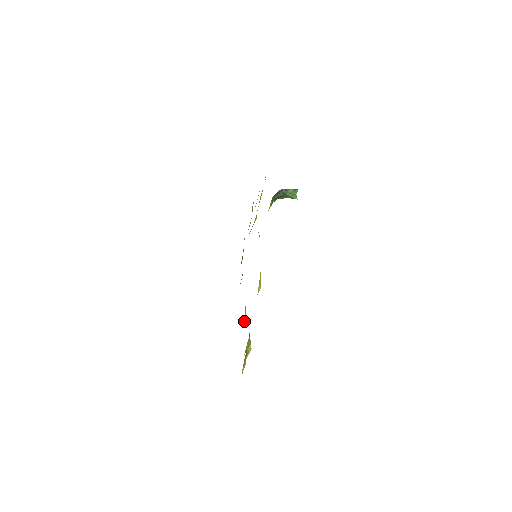
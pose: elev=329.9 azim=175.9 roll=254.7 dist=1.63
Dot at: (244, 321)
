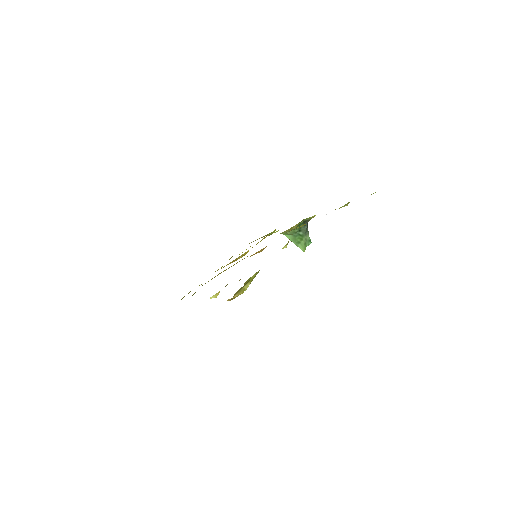
Dot at: (219, 291)
